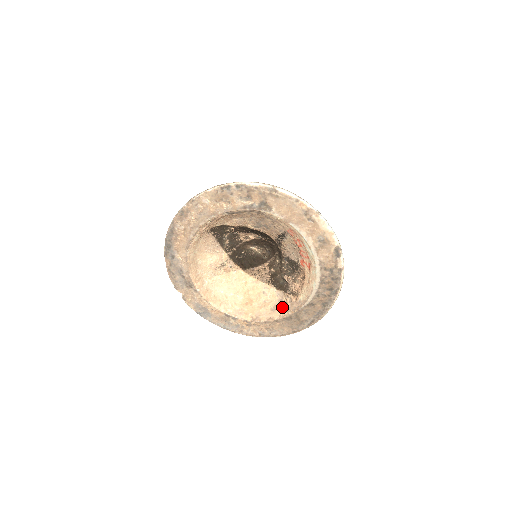
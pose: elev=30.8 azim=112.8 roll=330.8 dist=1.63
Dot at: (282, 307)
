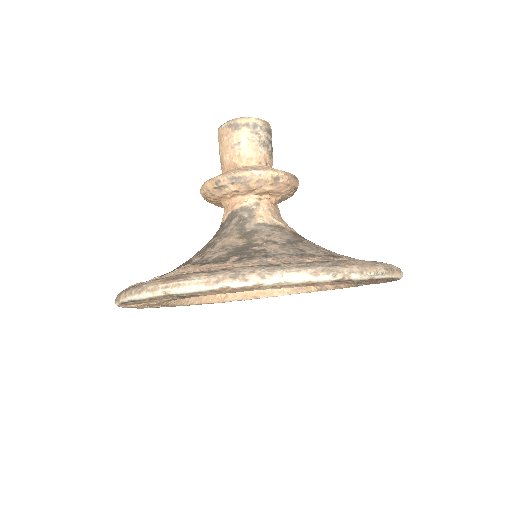
Dot at: occluded
